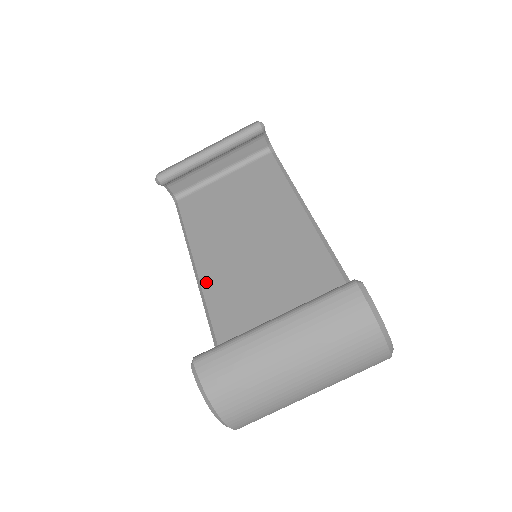
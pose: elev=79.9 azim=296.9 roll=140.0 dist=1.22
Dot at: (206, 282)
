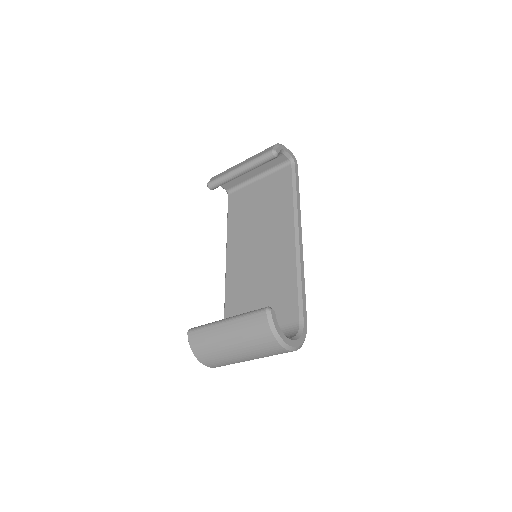
Dot at: (229, 266)
